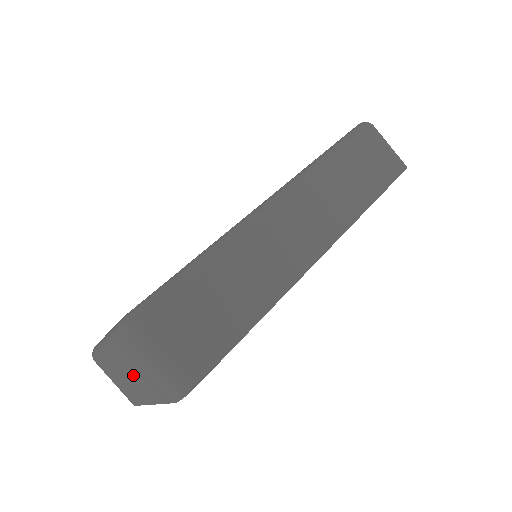
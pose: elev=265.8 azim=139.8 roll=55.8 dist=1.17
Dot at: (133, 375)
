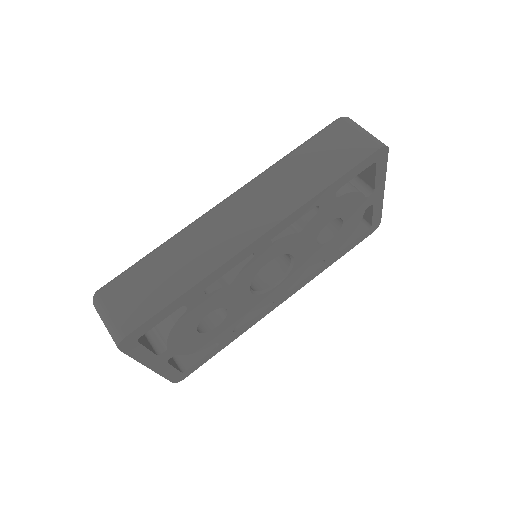
Dot at: occluded
